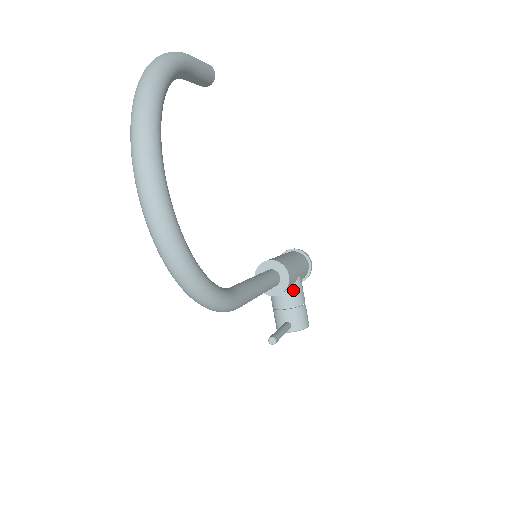
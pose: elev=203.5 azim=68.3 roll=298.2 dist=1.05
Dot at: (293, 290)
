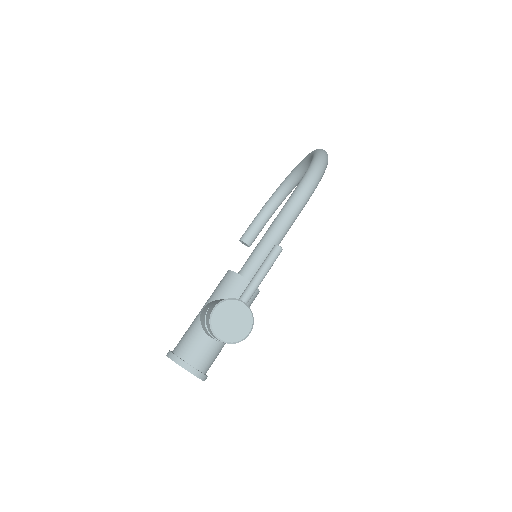
Dot at: occluded
